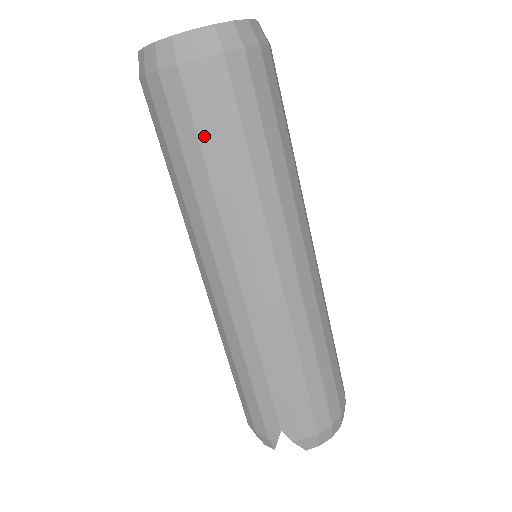
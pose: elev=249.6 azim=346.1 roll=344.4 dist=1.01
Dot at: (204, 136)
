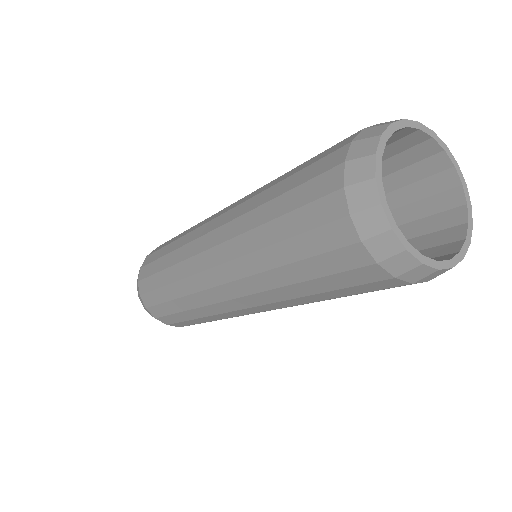
Dot at: occluded
